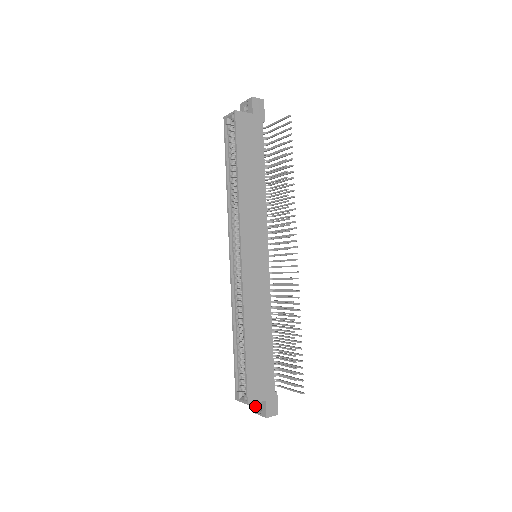
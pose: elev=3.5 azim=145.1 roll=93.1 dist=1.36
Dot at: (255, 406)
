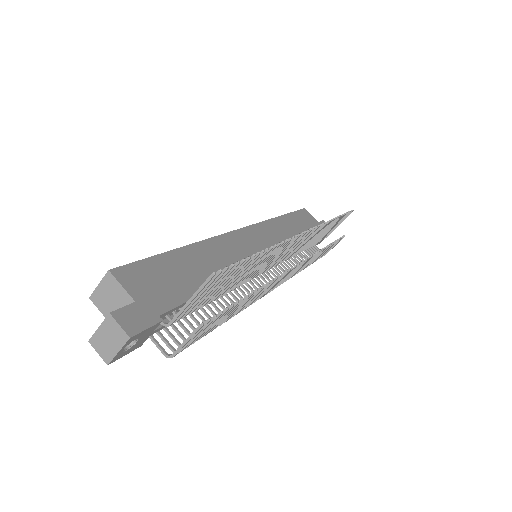
Dot at: occluded
